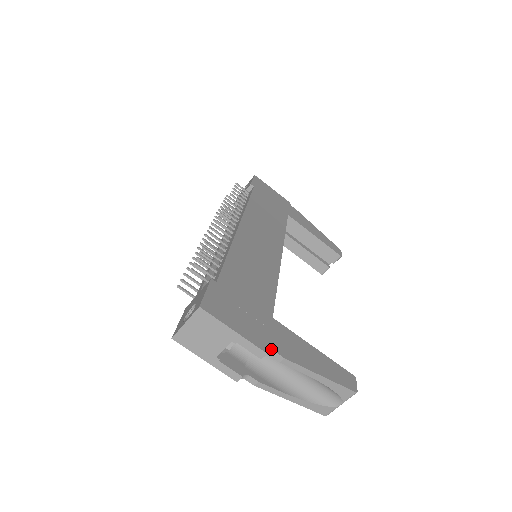
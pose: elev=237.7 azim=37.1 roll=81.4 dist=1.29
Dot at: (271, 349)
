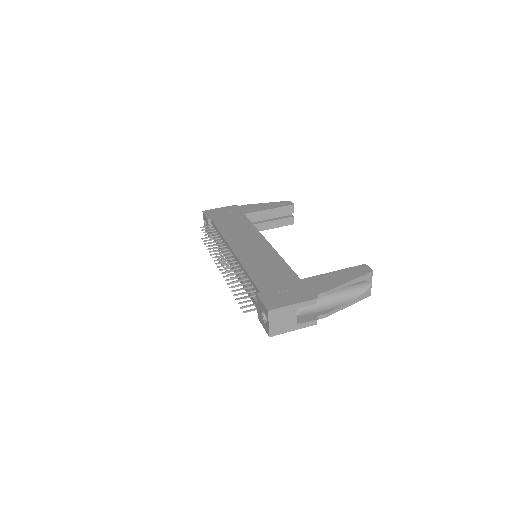
Dot at: (316, 294)
